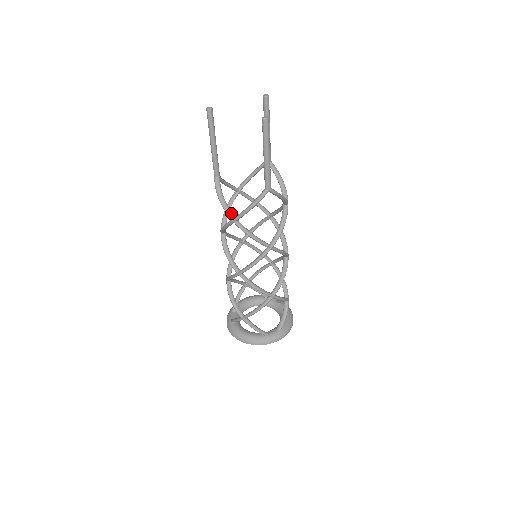
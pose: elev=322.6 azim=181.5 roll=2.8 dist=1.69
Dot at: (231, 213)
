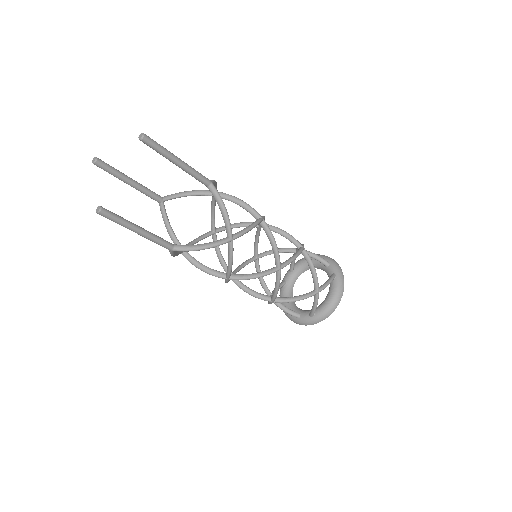
Dot at: occluded
